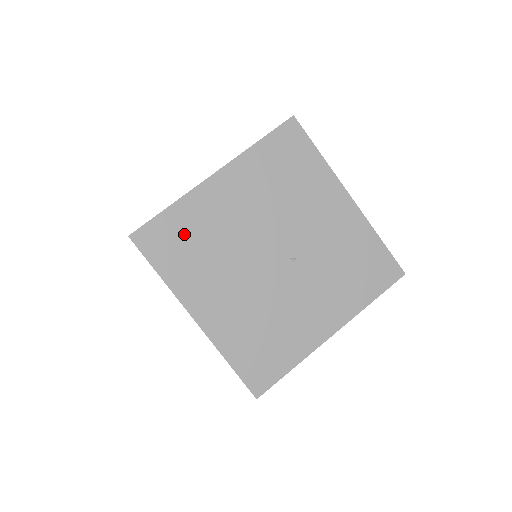
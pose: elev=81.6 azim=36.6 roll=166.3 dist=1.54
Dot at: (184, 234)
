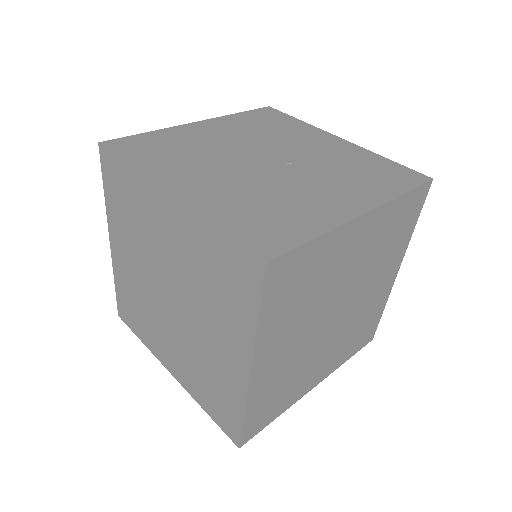
Dot at: (162, 145)
